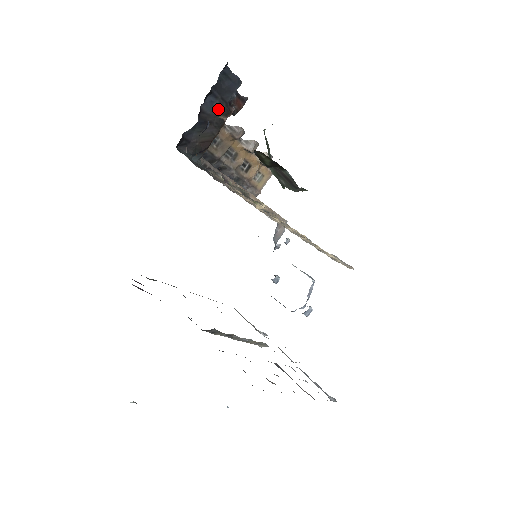
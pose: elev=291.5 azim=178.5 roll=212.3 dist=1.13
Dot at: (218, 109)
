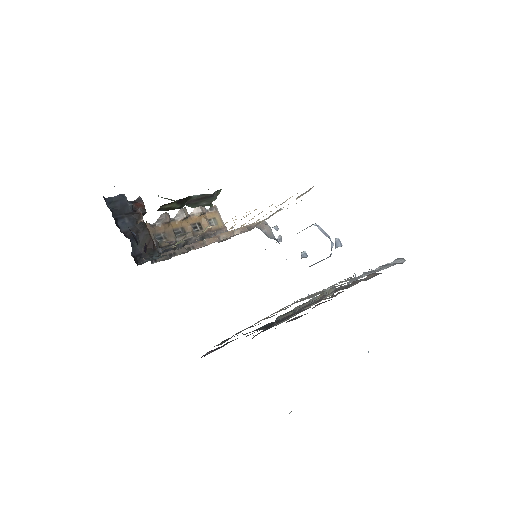
Dot at: (131, 221)
